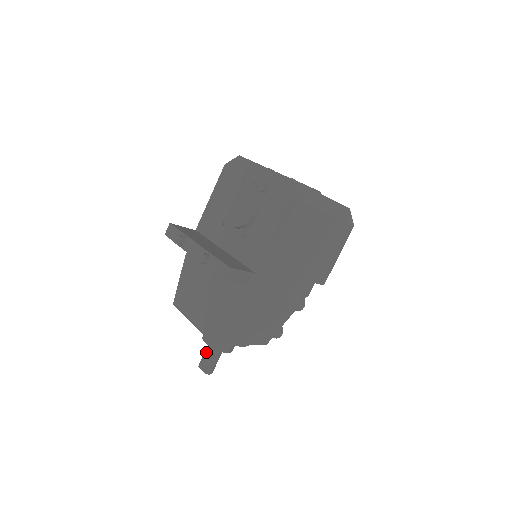
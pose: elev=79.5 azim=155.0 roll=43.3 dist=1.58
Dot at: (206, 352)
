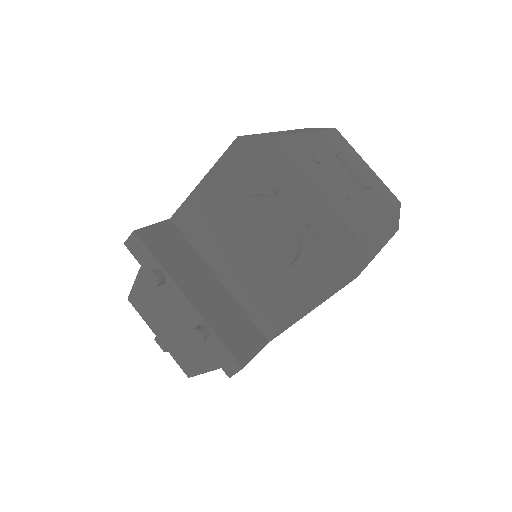
Dot at: occluded
